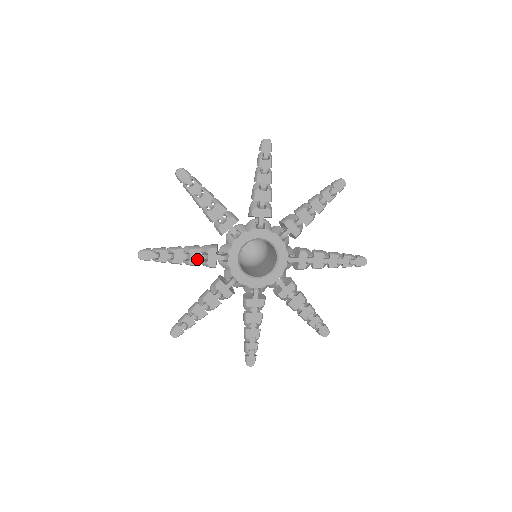
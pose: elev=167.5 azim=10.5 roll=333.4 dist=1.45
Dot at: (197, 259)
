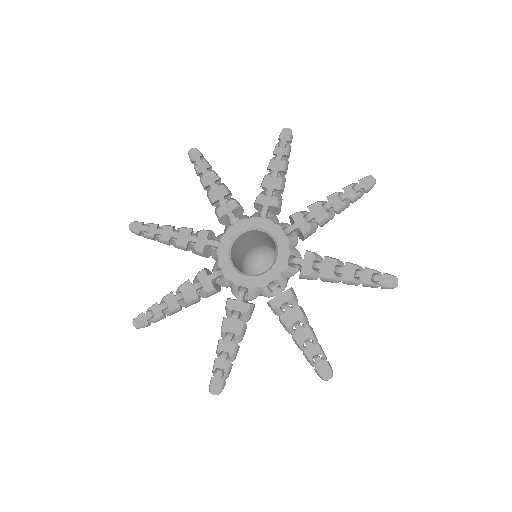
Dot at: (185, 240)
